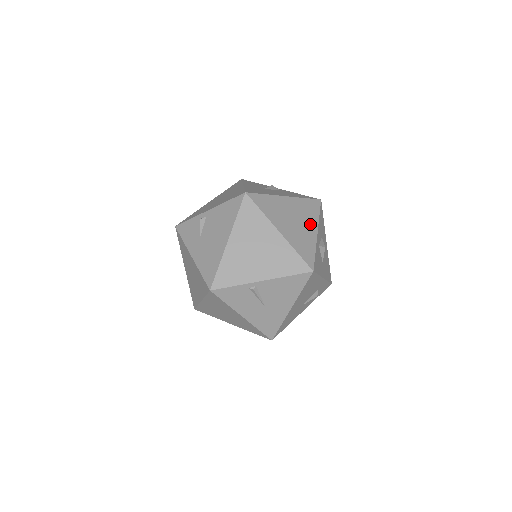
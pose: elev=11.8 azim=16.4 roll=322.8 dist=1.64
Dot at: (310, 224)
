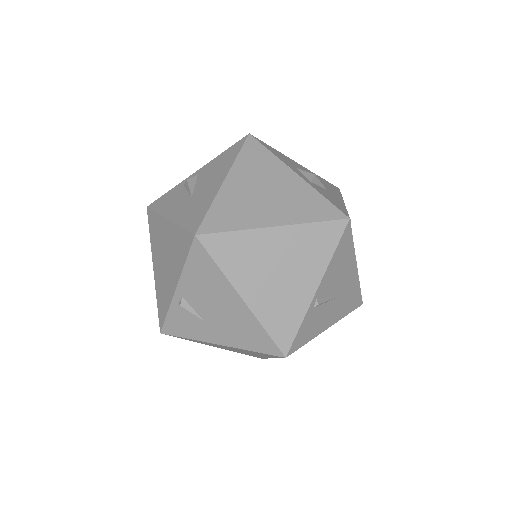
Dot at: (279, 174)
